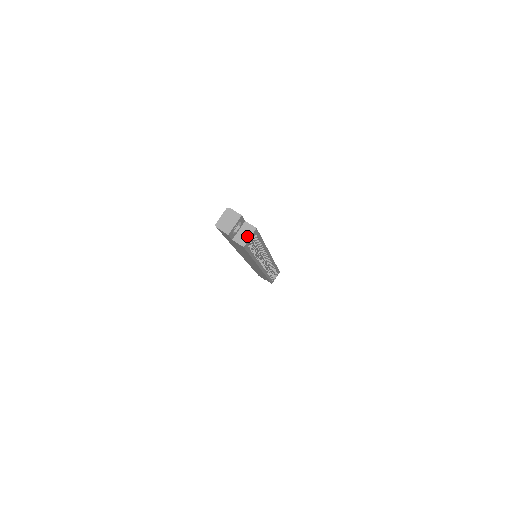
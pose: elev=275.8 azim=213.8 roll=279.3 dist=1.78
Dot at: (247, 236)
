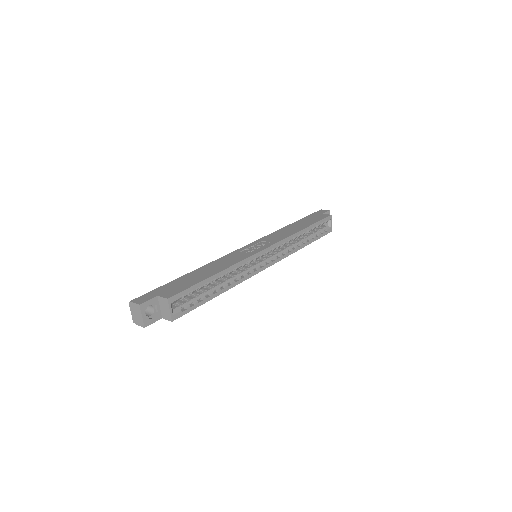
Dot at: (167, 310)
